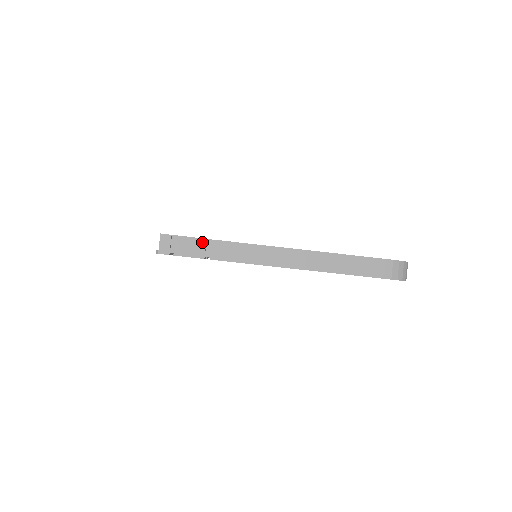
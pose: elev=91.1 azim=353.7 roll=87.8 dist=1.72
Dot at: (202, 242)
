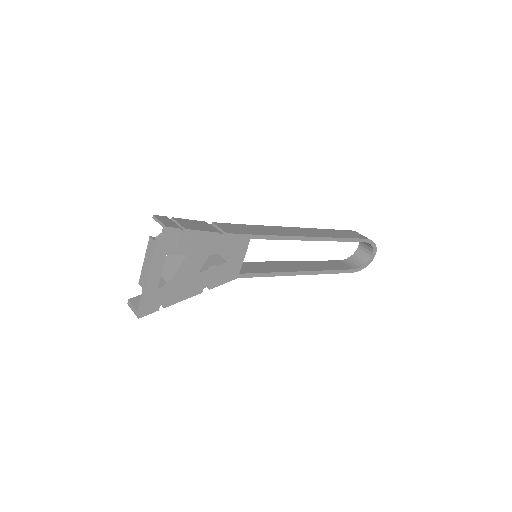
Dot at: (204, 223)
